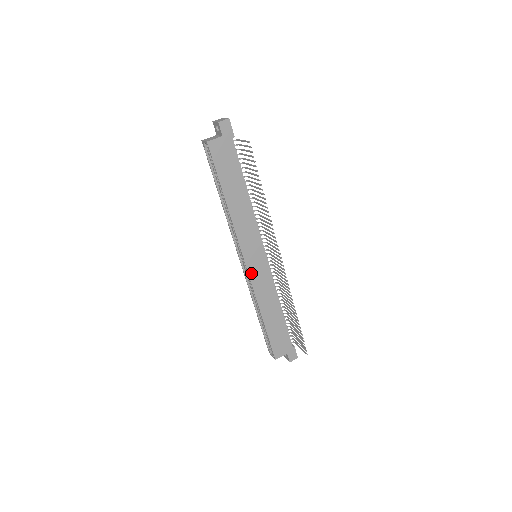
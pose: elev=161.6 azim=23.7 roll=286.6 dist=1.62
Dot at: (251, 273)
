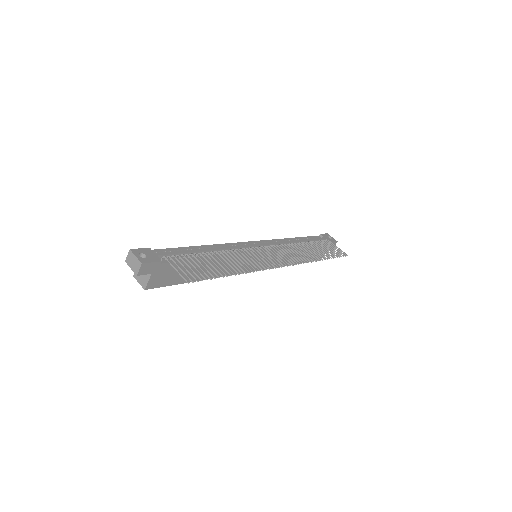
Dot at: occluded
